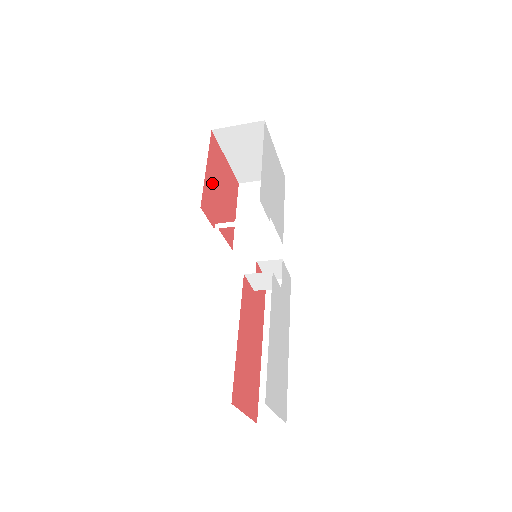
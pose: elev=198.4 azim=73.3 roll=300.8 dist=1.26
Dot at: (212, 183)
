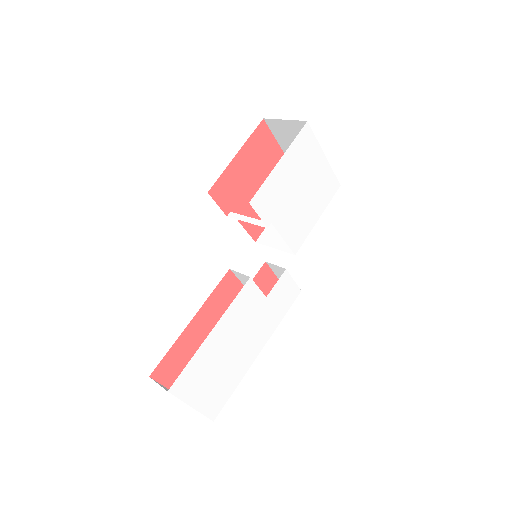
Dot at: (242, 172)
